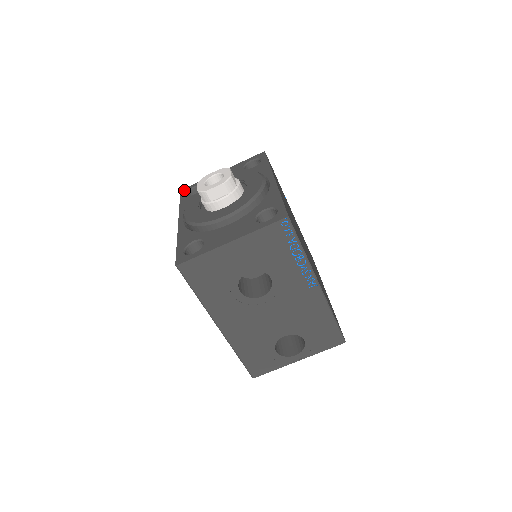
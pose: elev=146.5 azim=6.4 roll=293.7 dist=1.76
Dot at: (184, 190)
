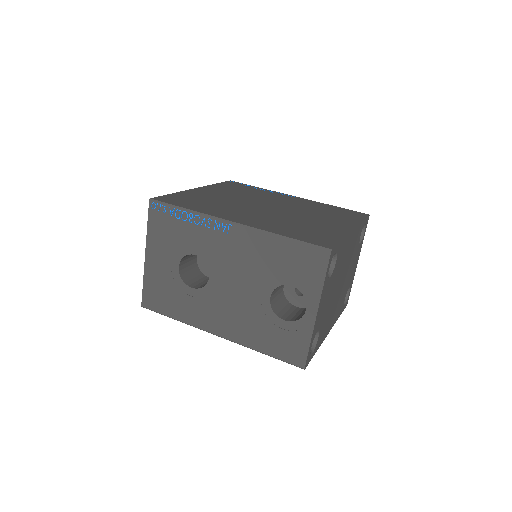
Dot at: occluded
